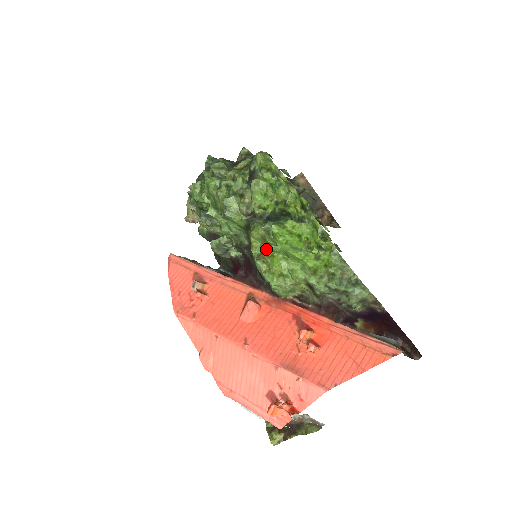
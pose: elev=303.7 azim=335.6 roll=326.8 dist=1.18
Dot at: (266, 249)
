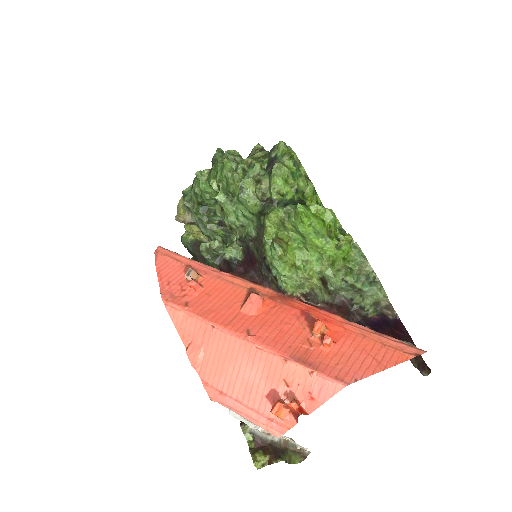
Dot at: (282, 235)
